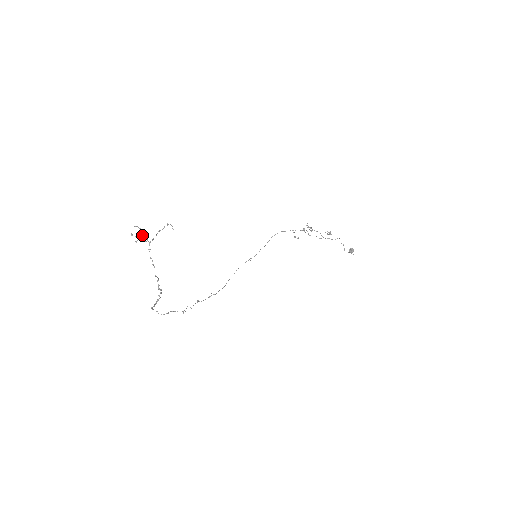
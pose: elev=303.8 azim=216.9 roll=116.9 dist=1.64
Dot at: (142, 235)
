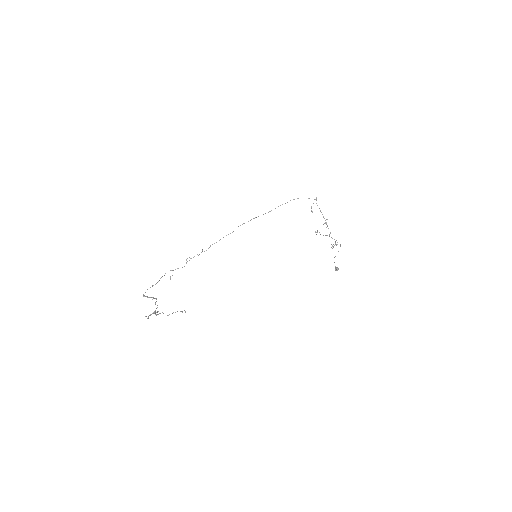
Dot at: (155, 312)
